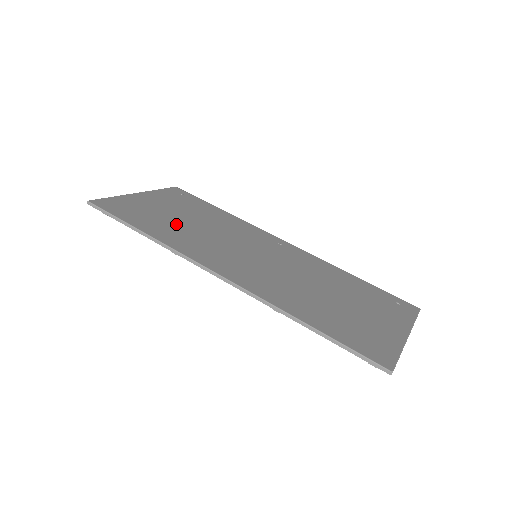
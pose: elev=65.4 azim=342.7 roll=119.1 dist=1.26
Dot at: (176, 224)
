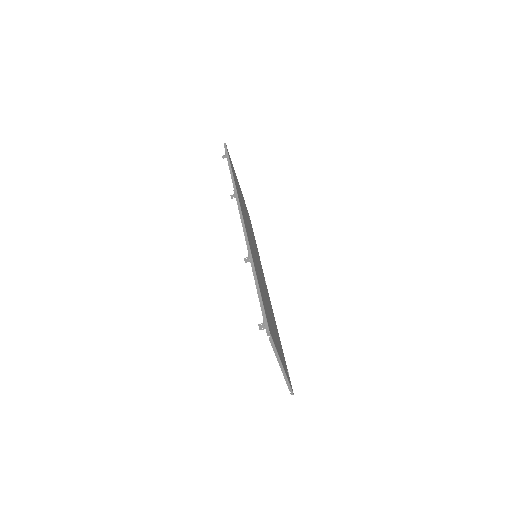
Dot at: occluded
